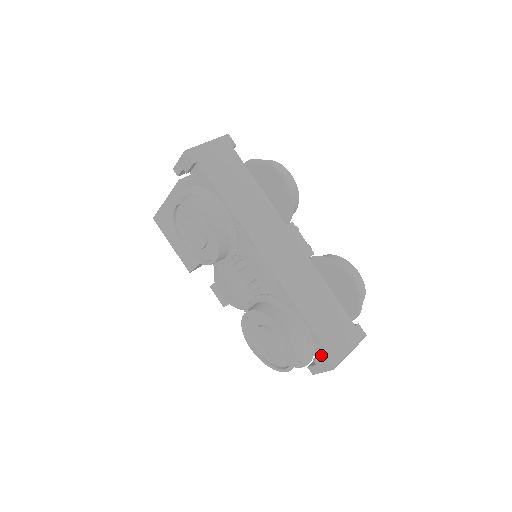
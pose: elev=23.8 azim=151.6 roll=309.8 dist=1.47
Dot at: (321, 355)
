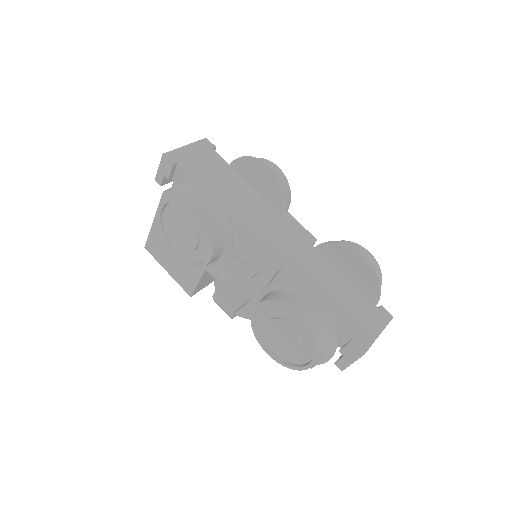
Dot at: (346, 343)
